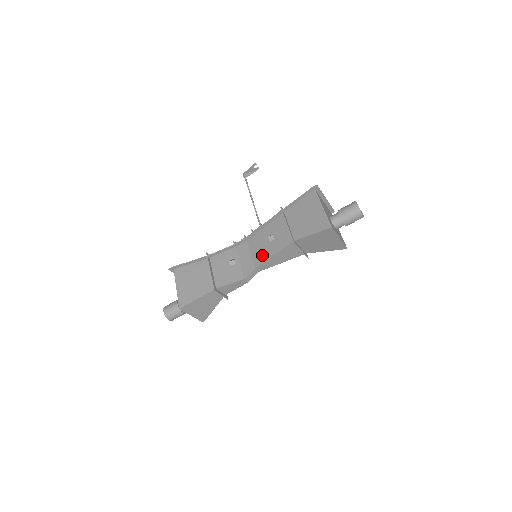
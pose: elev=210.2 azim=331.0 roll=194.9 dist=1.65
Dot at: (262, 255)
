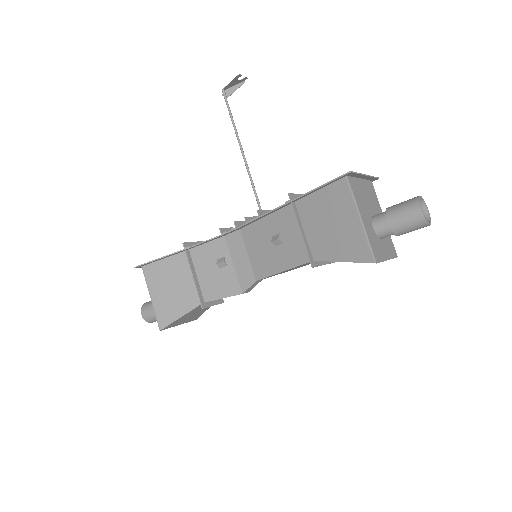
Dot at: (265, 264)
